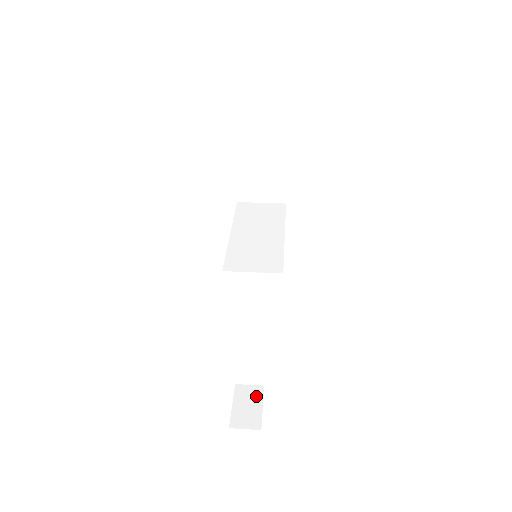
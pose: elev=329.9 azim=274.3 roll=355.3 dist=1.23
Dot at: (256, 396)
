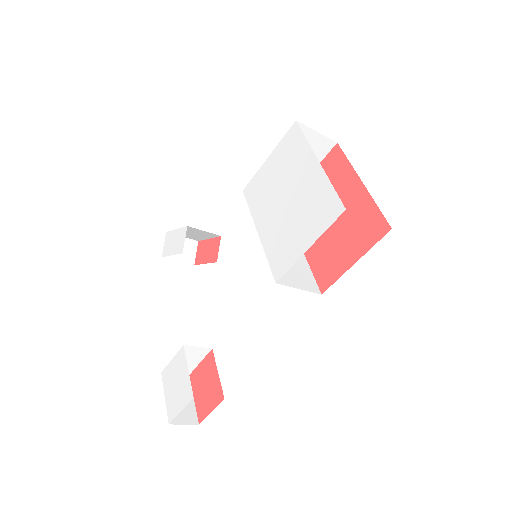
Dot at: occluded
